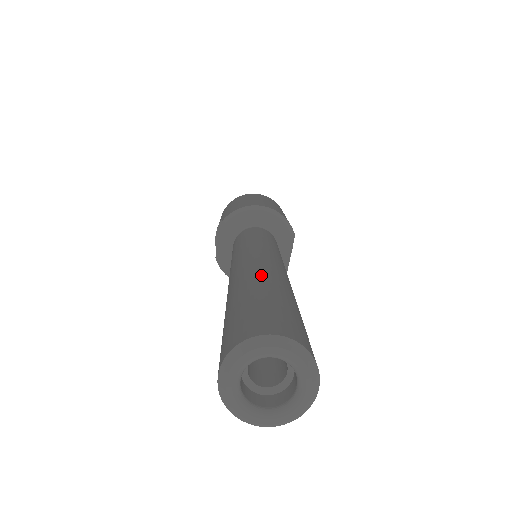
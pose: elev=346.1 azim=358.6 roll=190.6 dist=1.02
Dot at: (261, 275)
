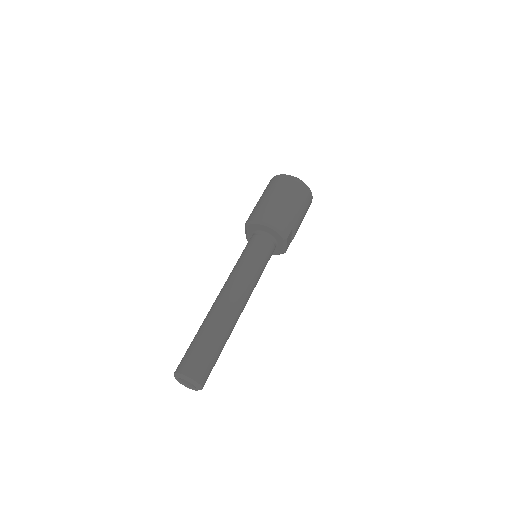
Dot at: (213, 320)
